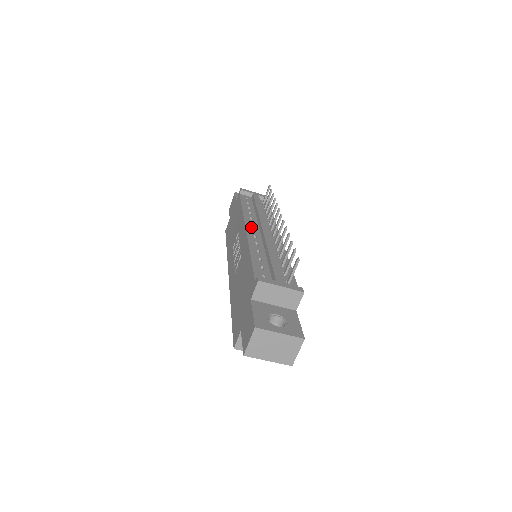
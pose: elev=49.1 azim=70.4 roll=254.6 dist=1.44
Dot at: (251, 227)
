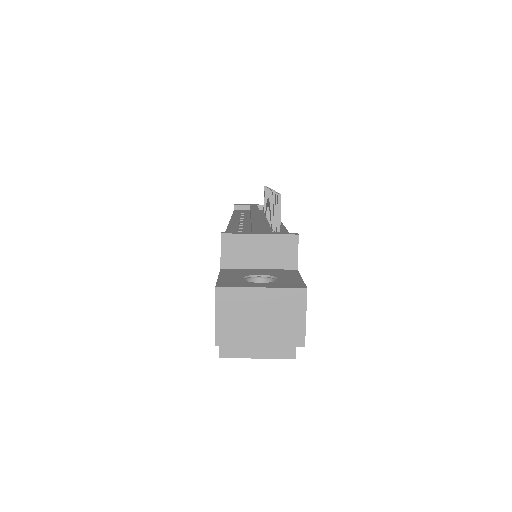
Dot at: (238, 220)
